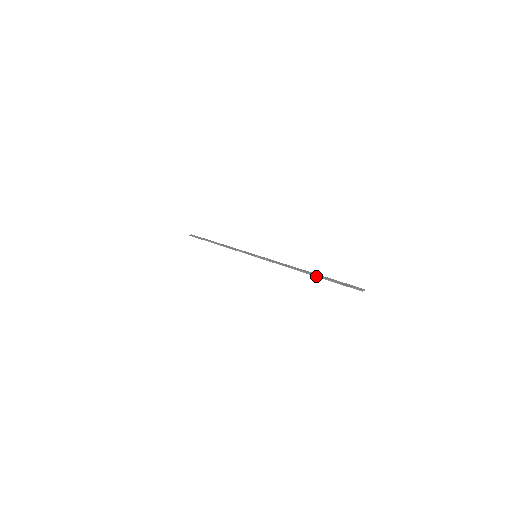
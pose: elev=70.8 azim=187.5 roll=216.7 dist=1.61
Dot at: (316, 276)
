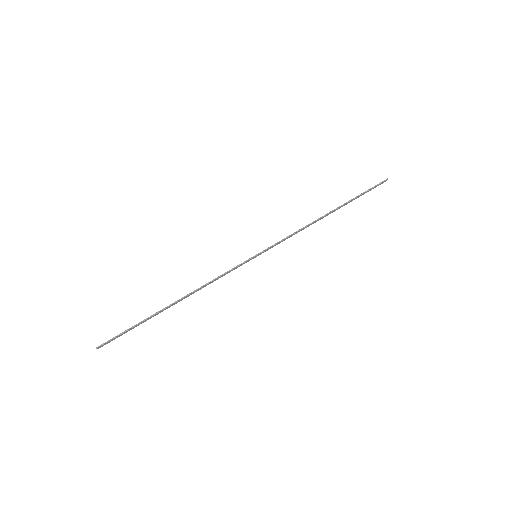
Dot at: (343, 205)
